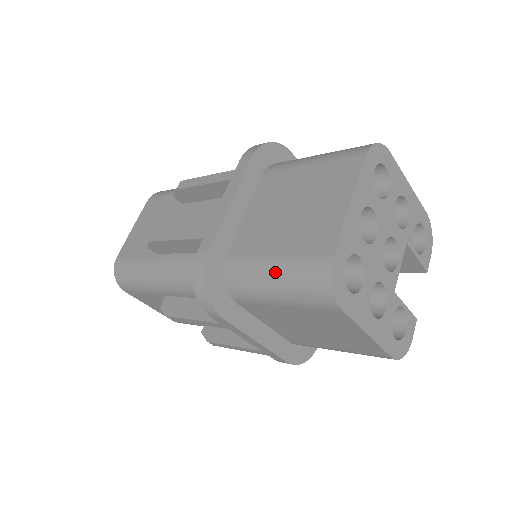
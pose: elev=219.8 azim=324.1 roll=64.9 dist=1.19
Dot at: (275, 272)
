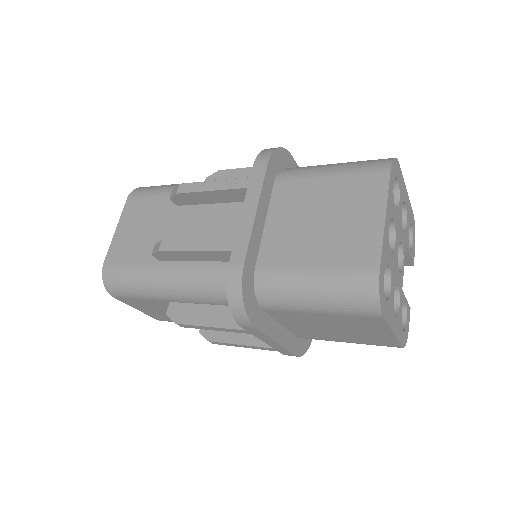
Dot at: (316, 285)
